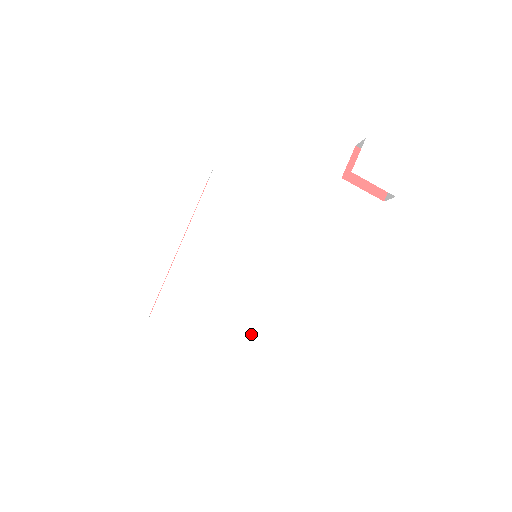
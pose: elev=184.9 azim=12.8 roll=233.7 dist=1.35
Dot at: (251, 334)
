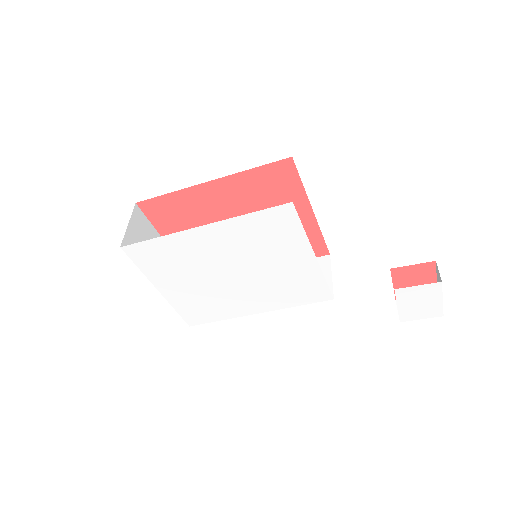
Dot at: (191, 304)
